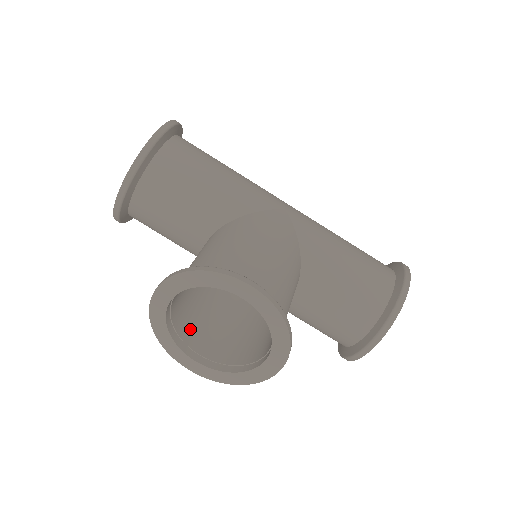
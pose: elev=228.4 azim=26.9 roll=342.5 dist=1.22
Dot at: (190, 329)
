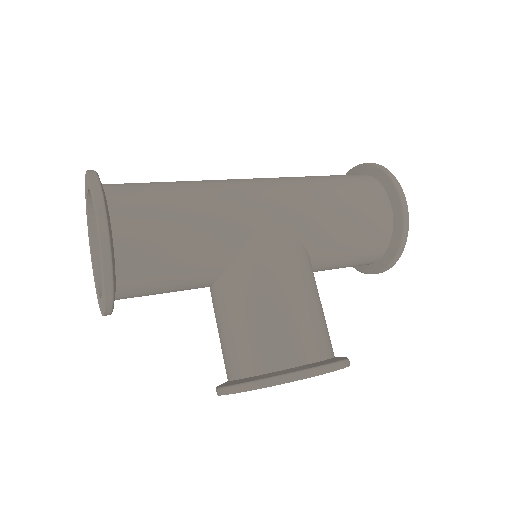
Dot at: occluded
